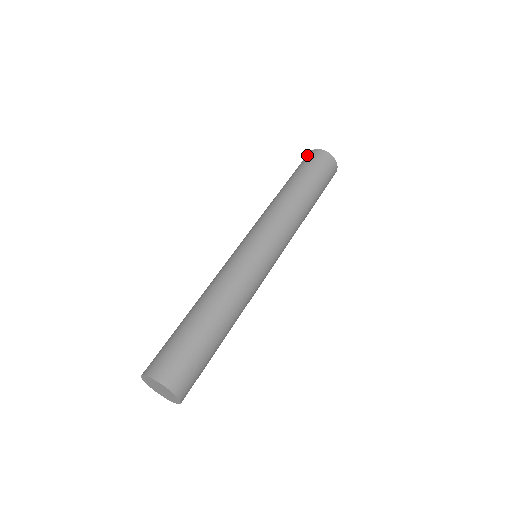
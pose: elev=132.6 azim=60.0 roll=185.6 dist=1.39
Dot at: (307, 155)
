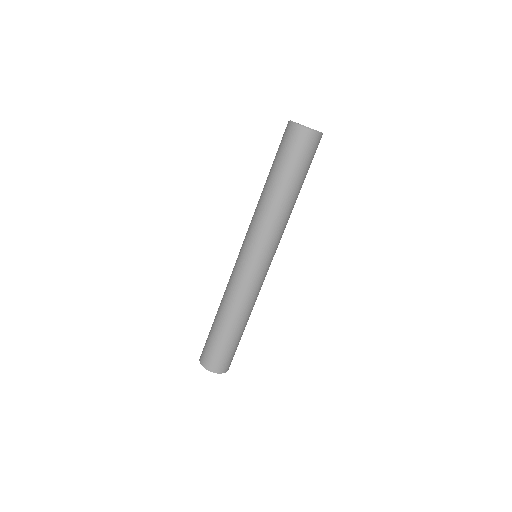
Dot at: (289, 131)
